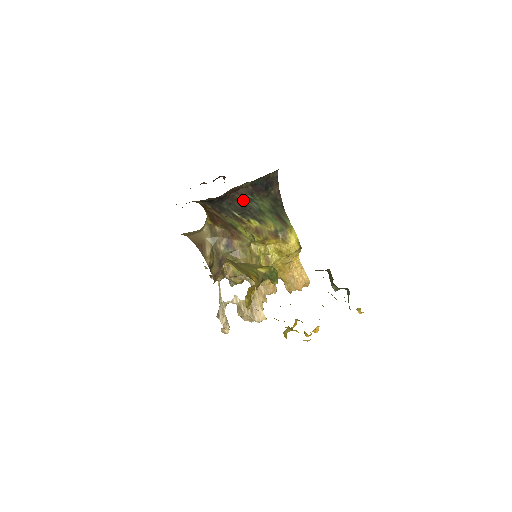
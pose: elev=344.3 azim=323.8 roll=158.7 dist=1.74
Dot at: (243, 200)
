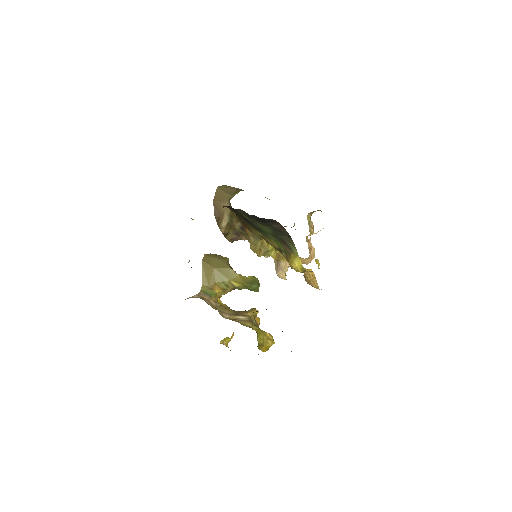
Dot at: (244, 216)
